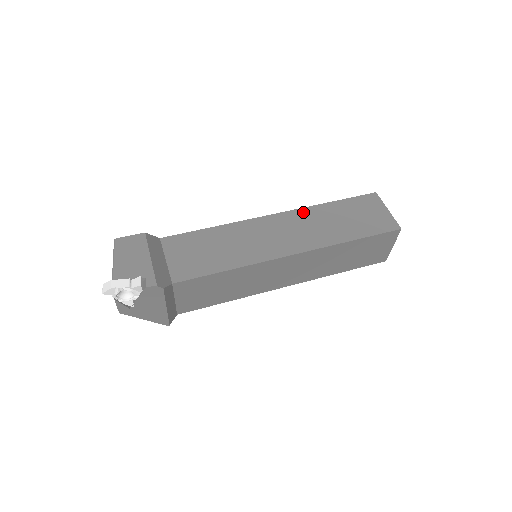
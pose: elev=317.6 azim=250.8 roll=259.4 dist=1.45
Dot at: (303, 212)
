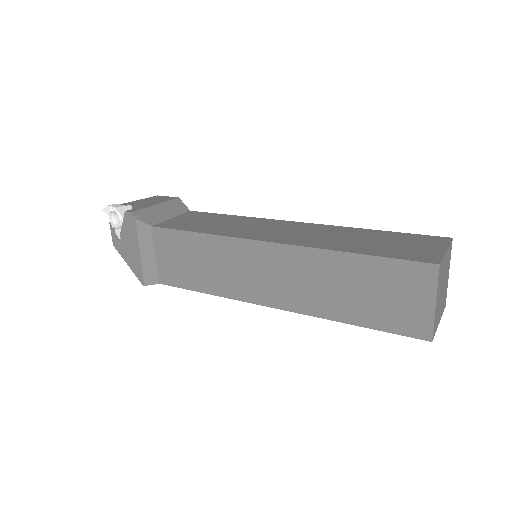
Dot at: (331, 227)
